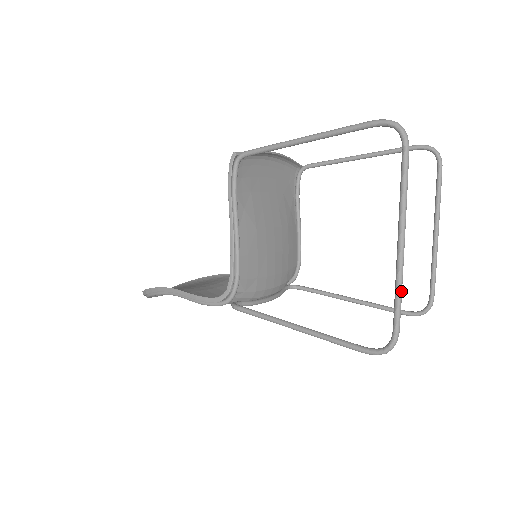
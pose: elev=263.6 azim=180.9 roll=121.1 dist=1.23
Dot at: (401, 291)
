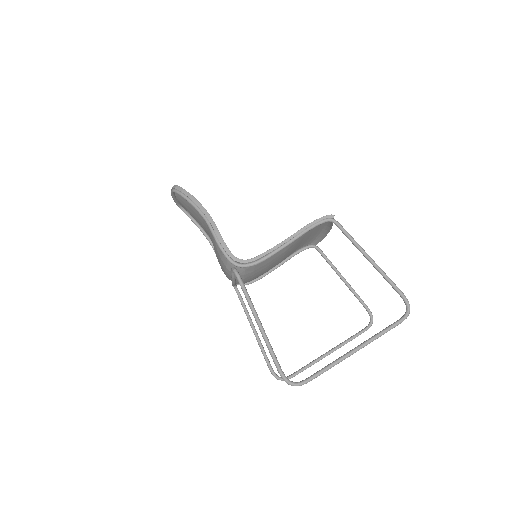
Dot at: occluded
